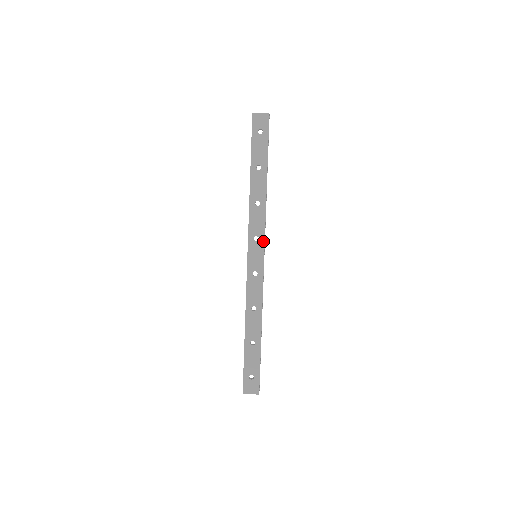
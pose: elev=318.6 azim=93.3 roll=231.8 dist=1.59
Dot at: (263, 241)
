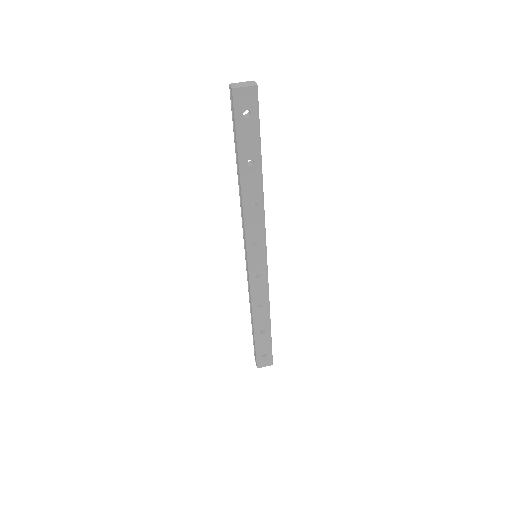
Dot at: (264, 243)
